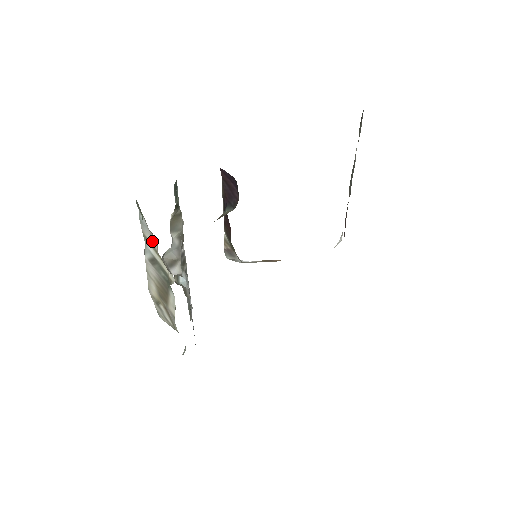
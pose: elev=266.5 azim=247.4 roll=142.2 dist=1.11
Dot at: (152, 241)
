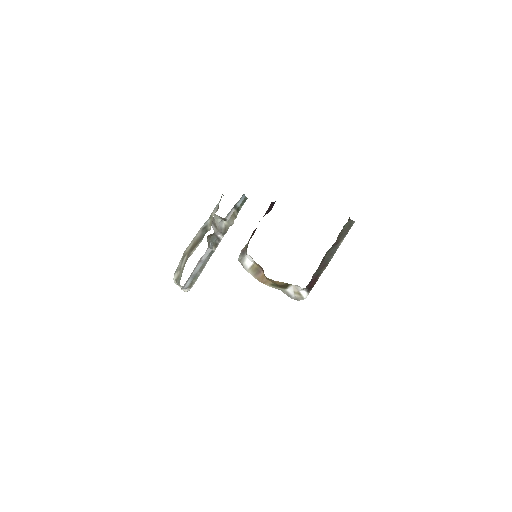
Dot at: occluded
